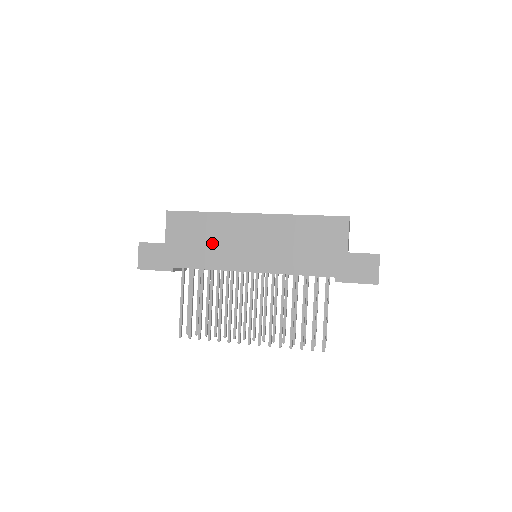
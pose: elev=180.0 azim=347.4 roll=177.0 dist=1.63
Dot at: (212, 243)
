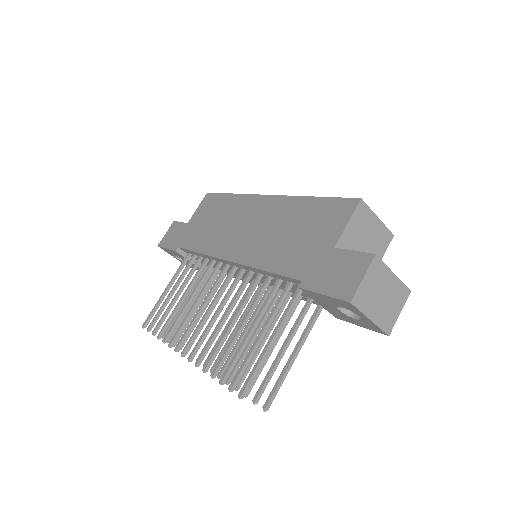
Dot at: (217, 225)
